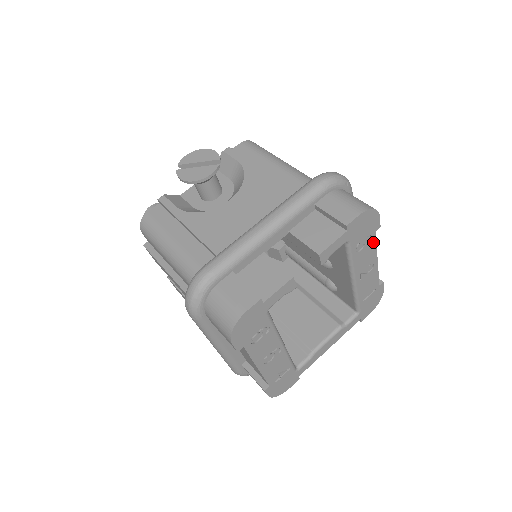
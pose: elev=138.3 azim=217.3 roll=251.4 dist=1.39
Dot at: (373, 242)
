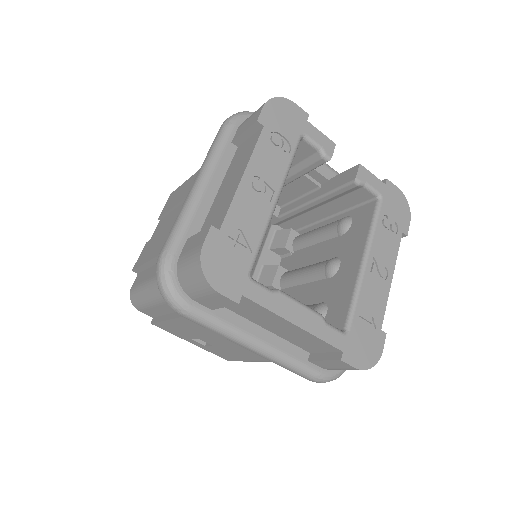
Dot at: (397, 242)
